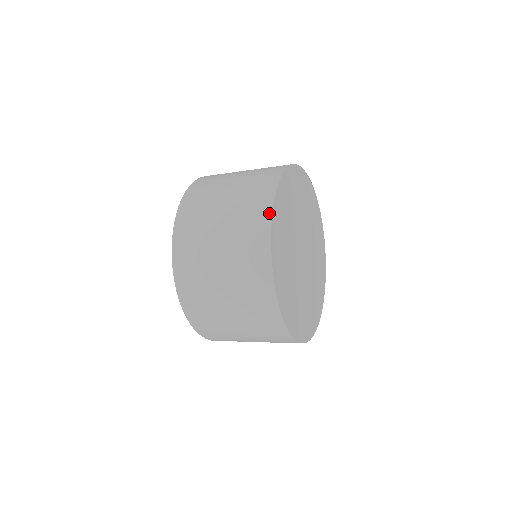
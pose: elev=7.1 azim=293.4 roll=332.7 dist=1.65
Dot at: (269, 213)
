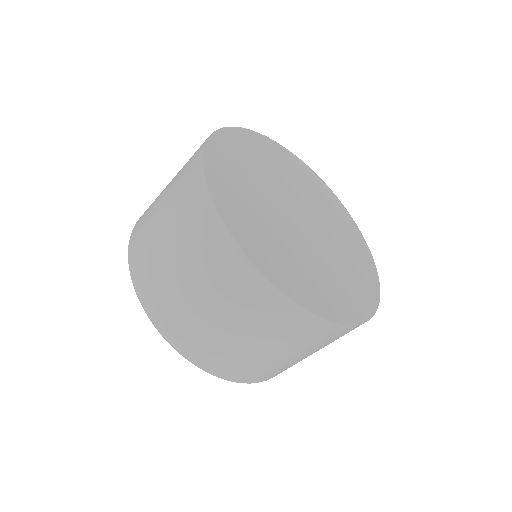
Dot at: occluded
